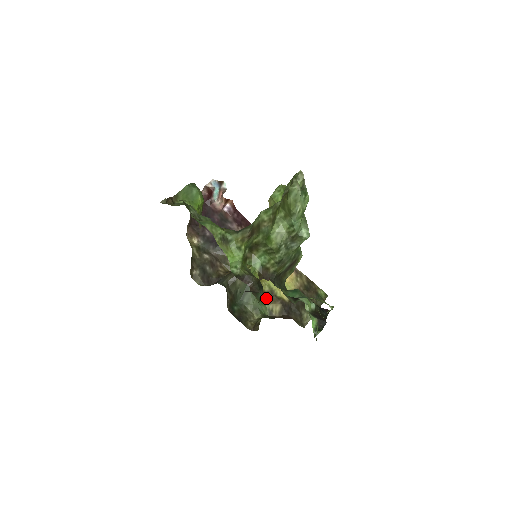
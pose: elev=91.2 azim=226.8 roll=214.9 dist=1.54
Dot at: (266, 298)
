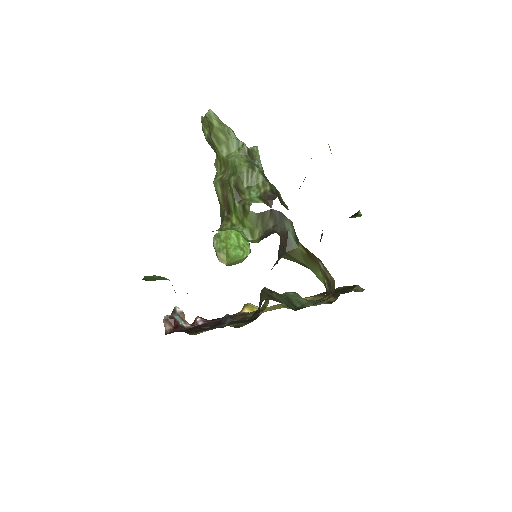
Dot at: occluded
